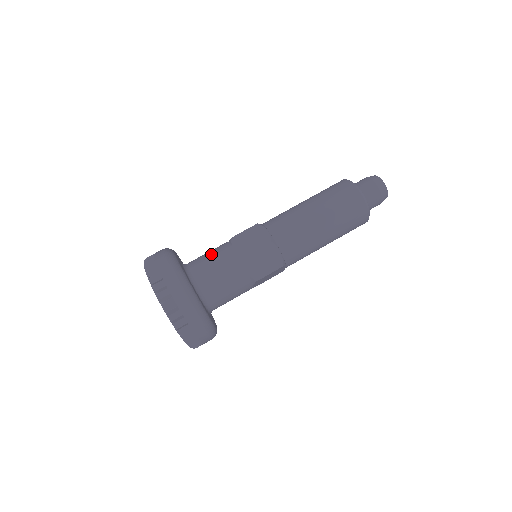
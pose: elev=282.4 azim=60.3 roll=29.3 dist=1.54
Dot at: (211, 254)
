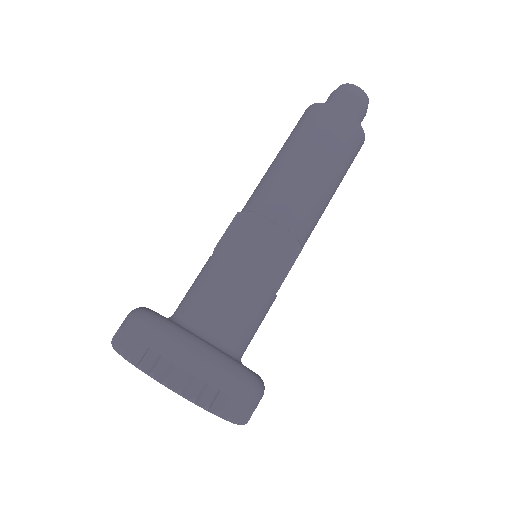
Dot at: (201, 284)
